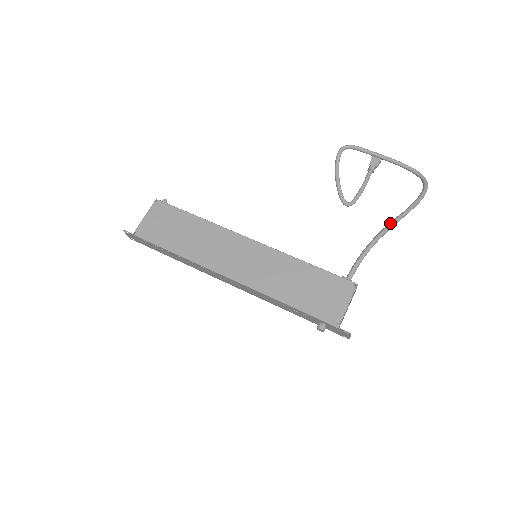
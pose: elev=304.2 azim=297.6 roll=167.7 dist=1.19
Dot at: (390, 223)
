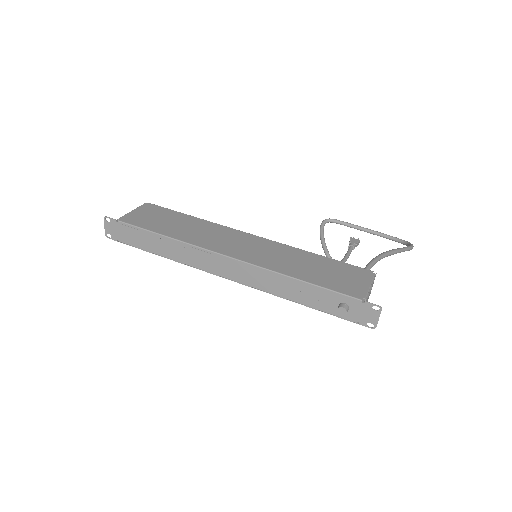
Dot at: occluded
